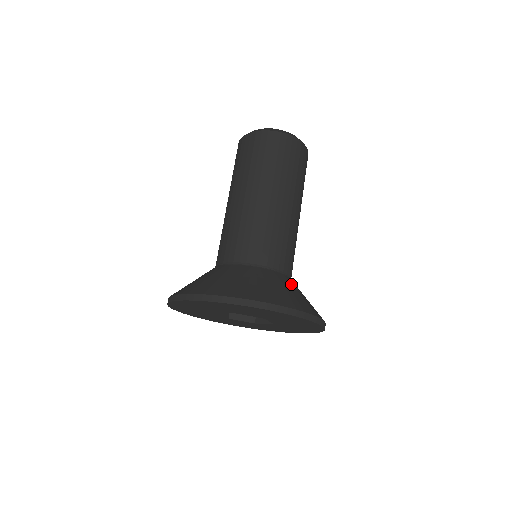
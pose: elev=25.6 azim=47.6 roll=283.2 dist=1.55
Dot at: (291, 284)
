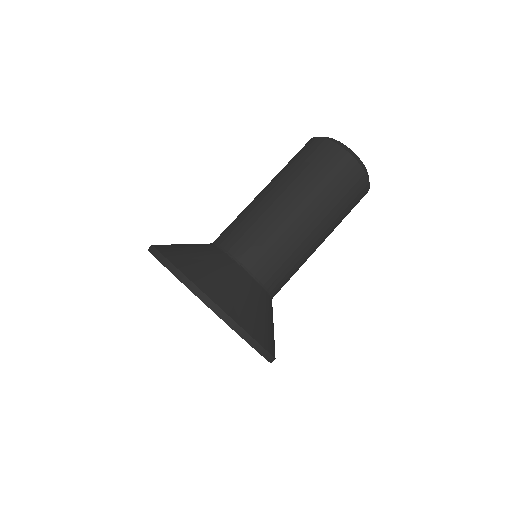
Dot at: (256, 295)
